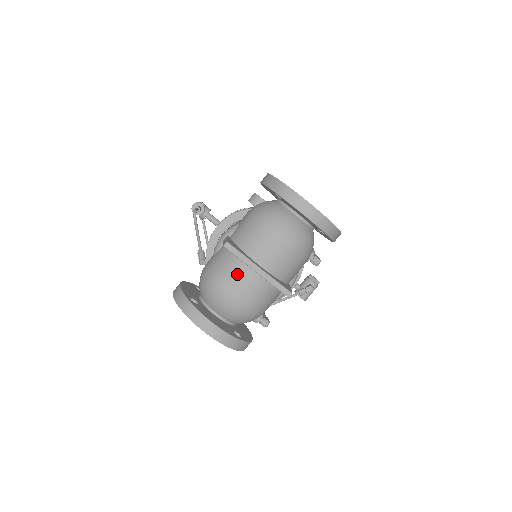
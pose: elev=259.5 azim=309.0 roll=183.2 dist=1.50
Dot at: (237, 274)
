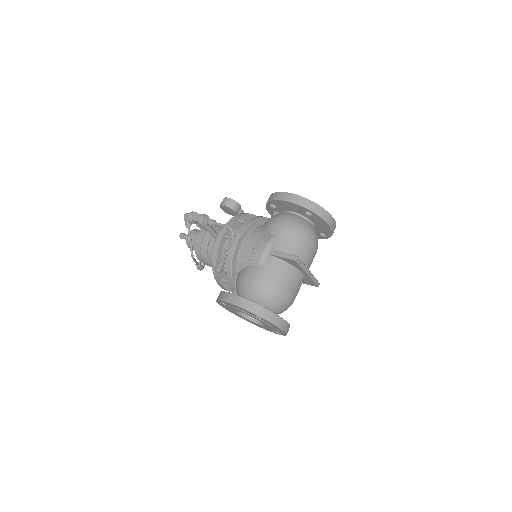
Dot at: (293, 279)
